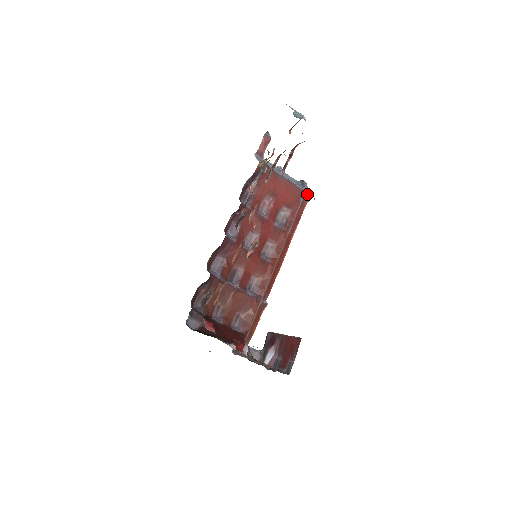
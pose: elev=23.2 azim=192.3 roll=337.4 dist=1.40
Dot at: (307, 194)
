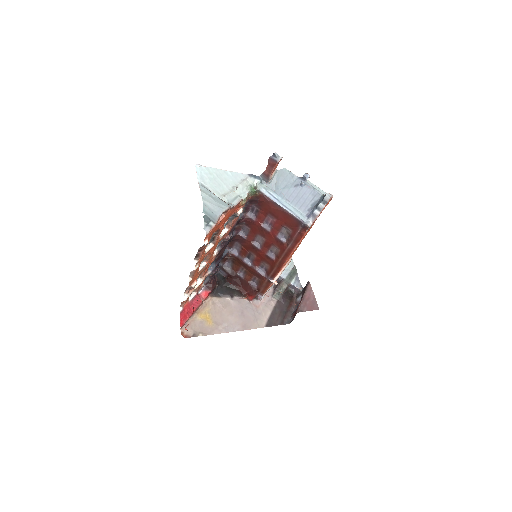
Dot at: (304, 225)
